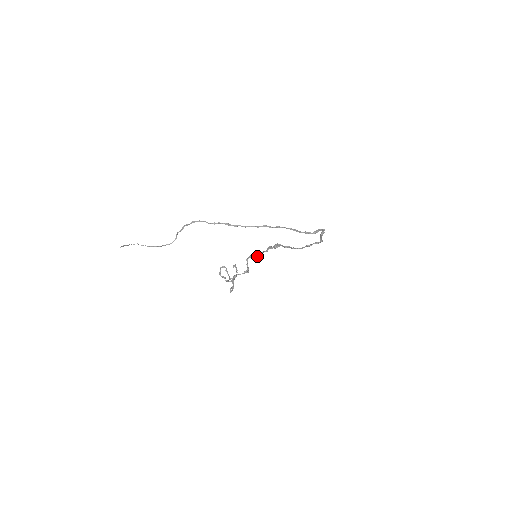
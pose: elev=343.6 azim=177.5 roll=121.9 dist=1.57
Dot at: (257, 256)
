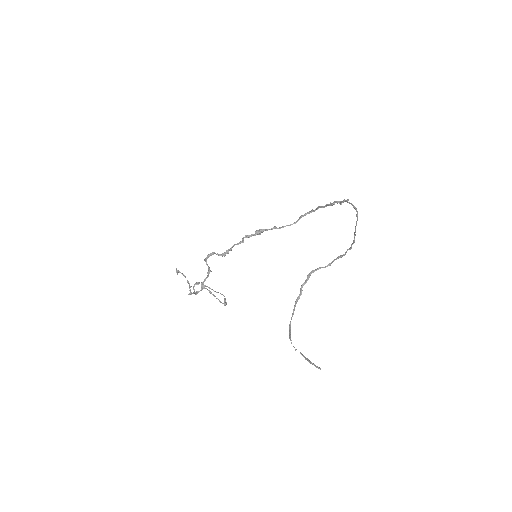
Dot at: (227, 251)
